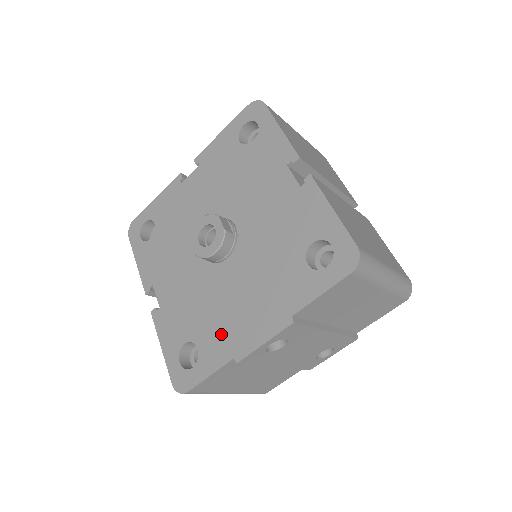
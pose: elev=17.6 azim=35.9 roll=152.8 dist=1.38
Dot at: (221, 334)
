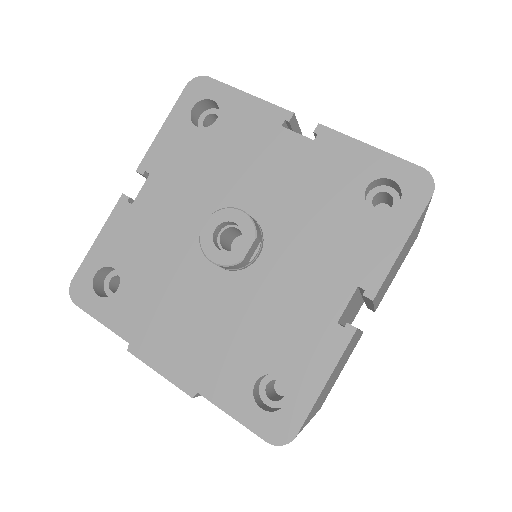
Dot at: (144, 312)
